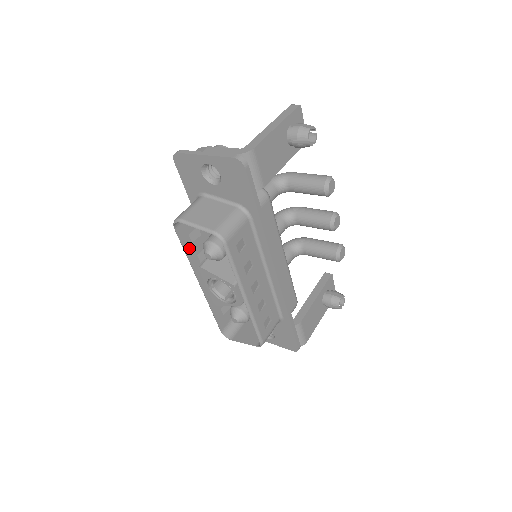
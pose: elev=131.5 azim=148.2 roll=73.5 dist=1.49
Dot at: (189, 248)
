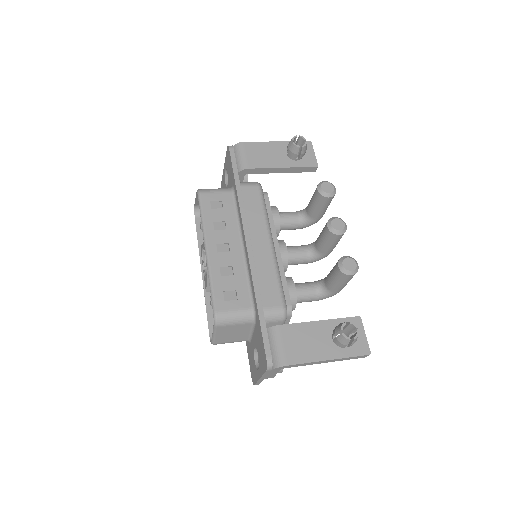
Dot at: occluded
